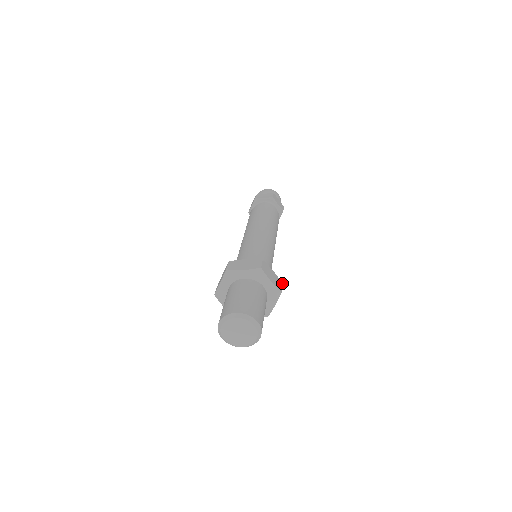
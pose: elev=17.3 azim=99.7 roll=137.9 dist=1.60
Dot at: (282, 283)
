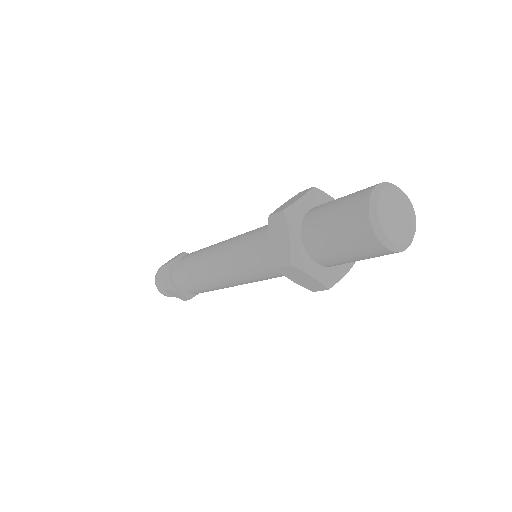
Dot at: occluded
